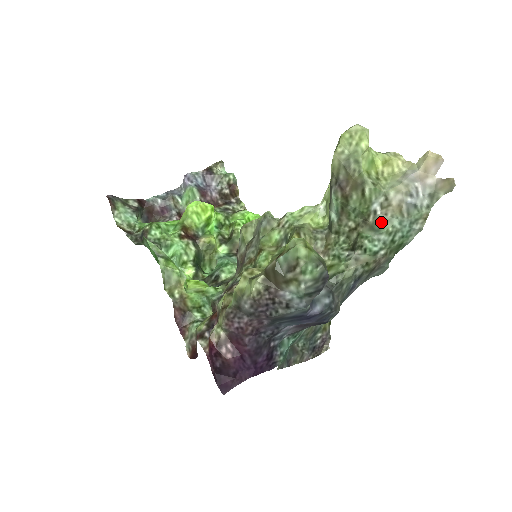
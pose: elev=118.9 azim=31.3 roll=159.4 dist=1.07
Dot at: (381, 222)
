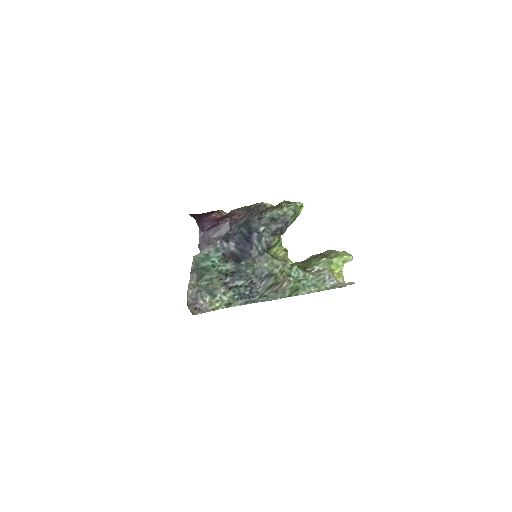
Dot at: (309, 272)
